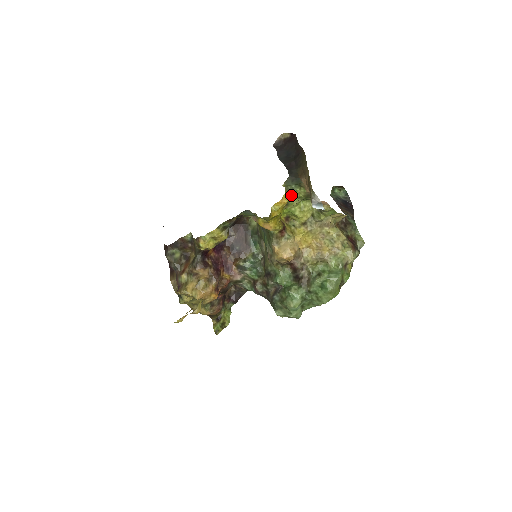
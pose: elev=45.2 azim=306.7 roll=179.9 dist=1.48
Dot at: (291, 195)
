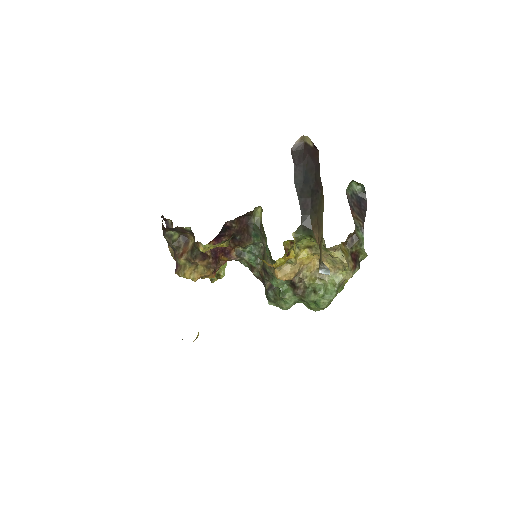
Dot at: (300, 241)
